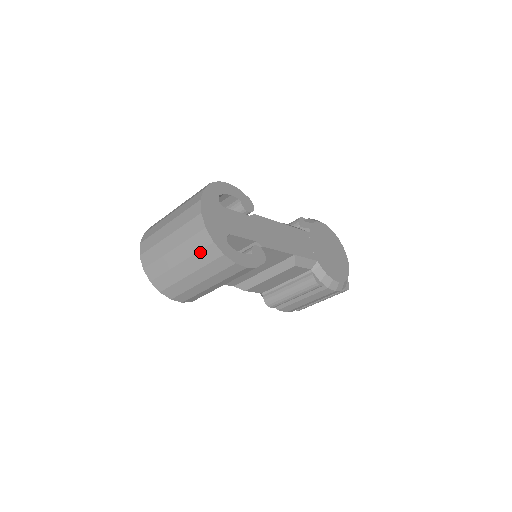
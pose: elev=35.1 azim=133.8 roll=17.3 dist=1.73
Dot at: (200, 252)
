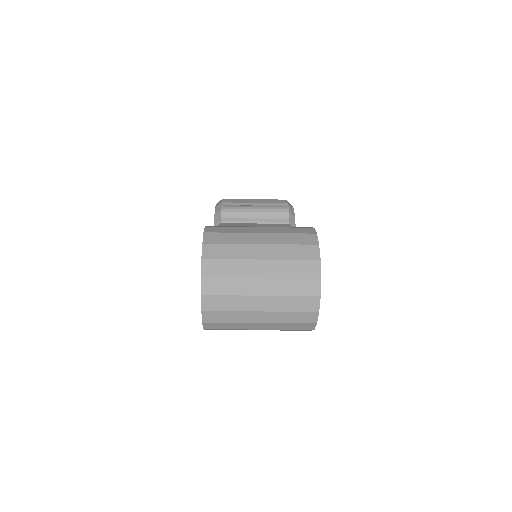
Dot at: (294, 324)
